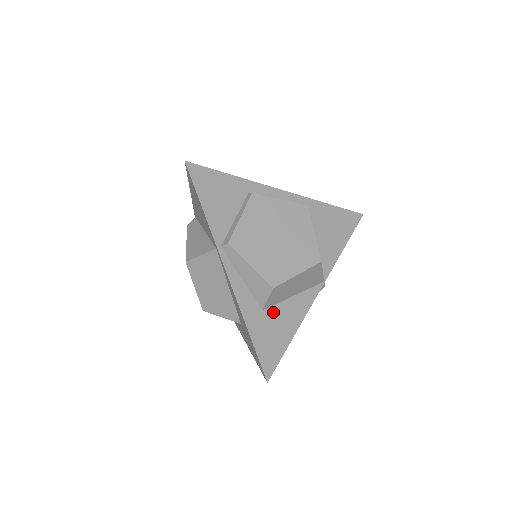
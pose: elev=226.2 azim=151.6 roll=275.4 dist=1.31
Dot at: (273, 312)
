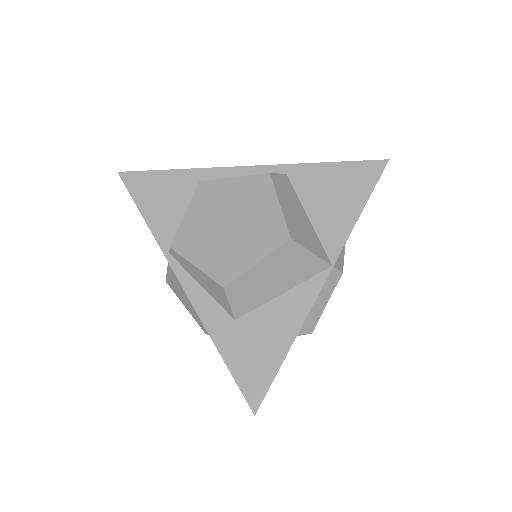
Dot at: (252, 320)
